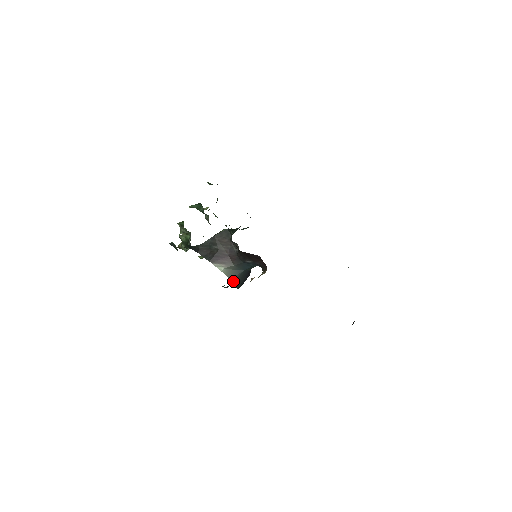
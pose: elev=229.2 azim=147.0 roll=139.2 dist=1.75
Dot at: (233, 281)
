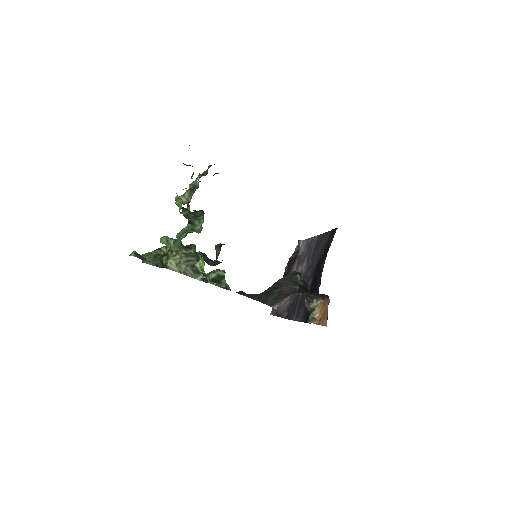
Dot at: occluded
